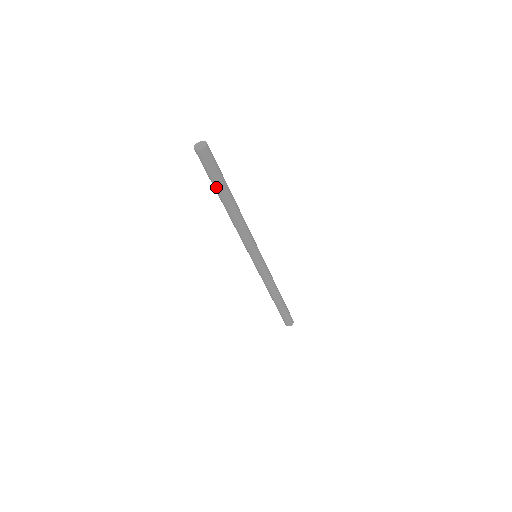
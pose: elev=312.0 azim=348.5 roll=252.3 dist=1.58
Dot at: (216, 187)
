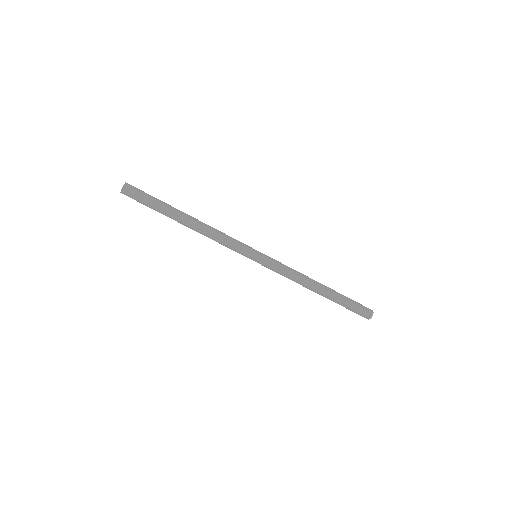
Dot at: (160, 209)
